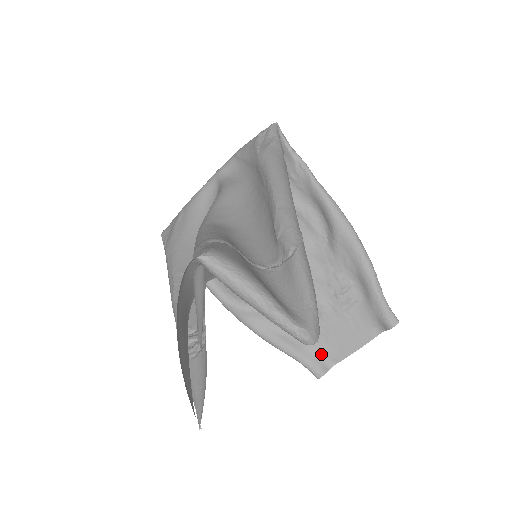
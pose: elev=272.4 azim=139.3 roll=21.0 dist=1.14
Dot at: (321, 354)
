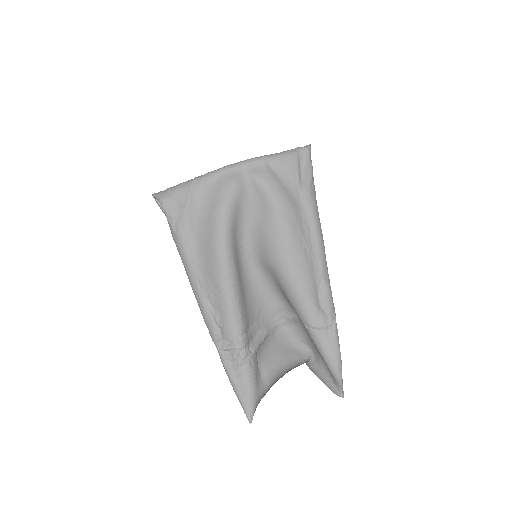
Dot at: occluded
